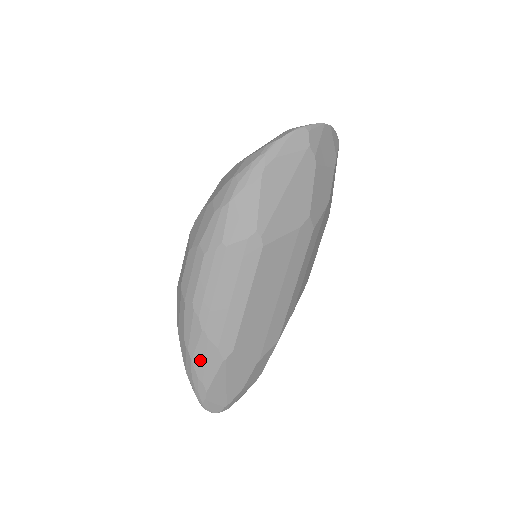
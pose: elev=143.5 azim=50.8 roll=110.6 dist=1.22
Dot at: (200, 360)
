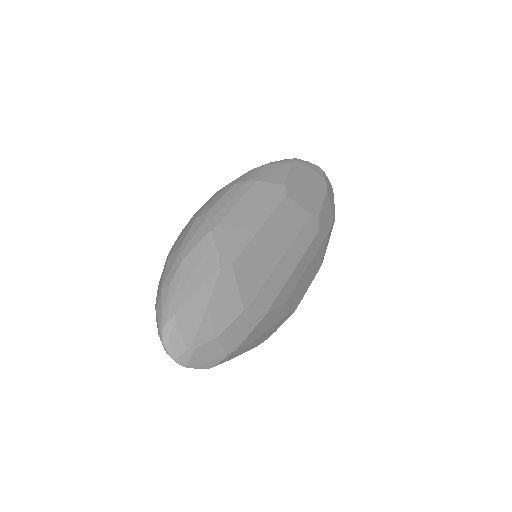
Dot at: (192, 261)
